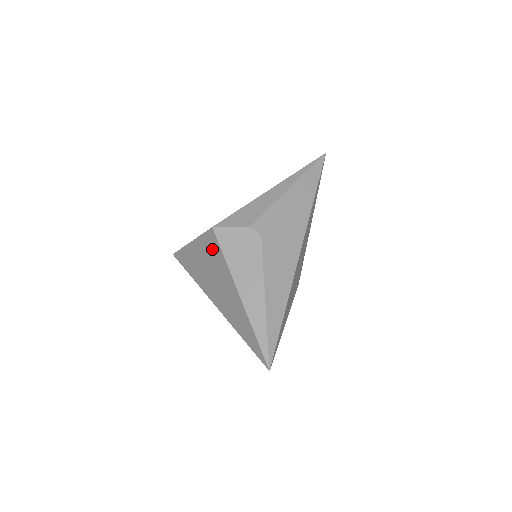
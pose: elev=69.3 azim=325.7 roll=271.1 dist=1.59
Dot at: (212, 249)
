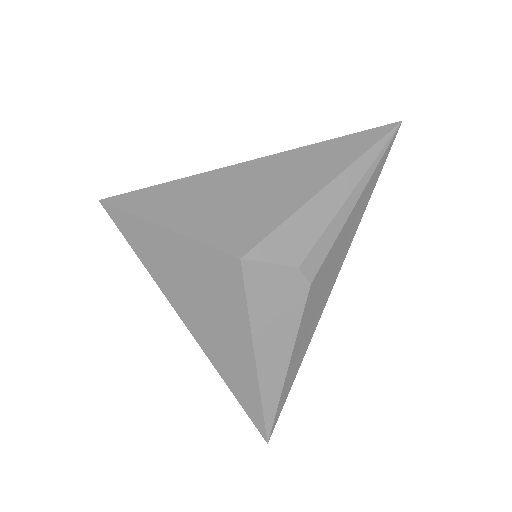
Dot at: (221, 279)
